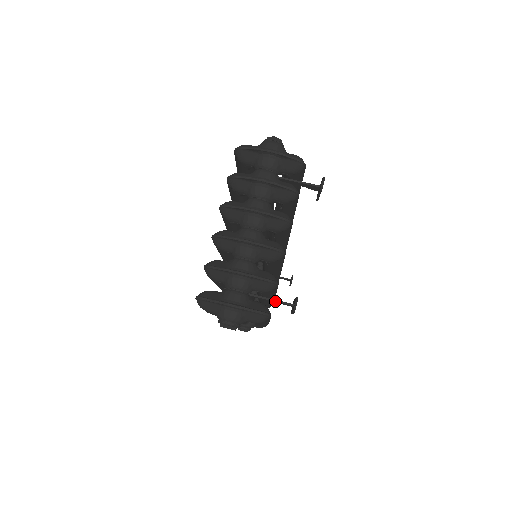
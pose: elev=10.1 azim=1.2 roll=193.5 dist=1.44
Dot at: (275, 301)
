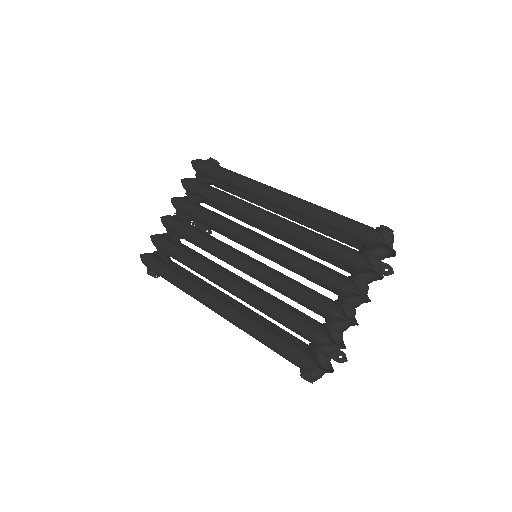
Dot at: occluded
